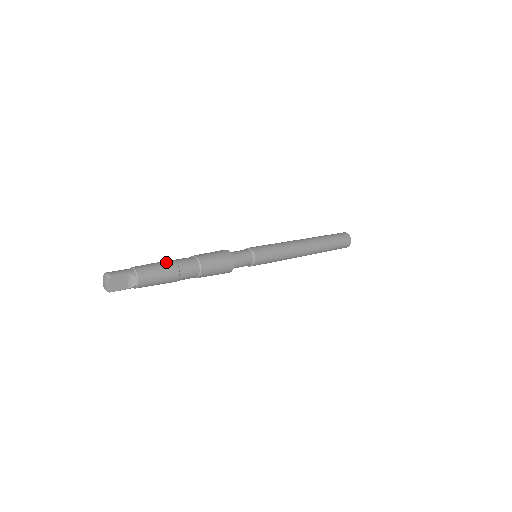
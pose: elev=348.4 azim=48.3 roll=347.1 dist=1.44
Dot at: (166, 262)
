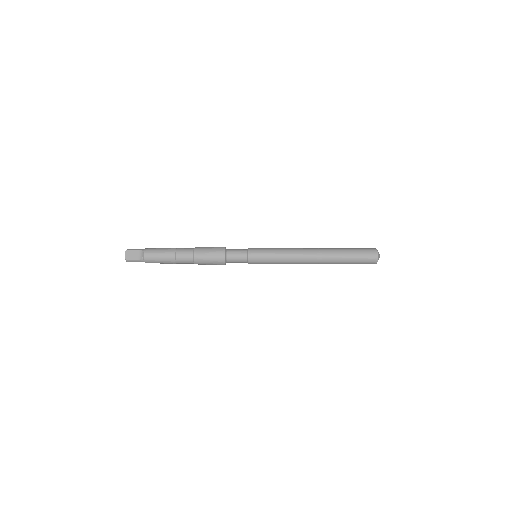
Dot at: (170, 248)
